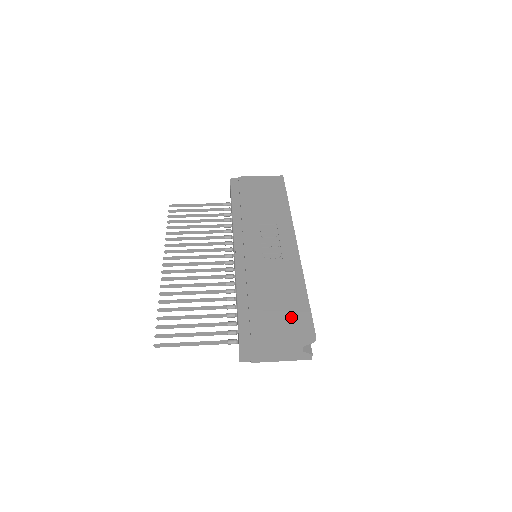
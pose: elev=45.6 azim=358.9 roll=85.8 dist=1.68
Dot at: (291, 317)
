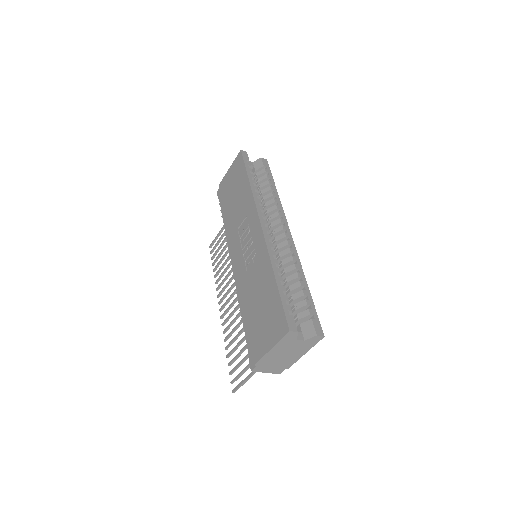
Dot at: (271, 321)
